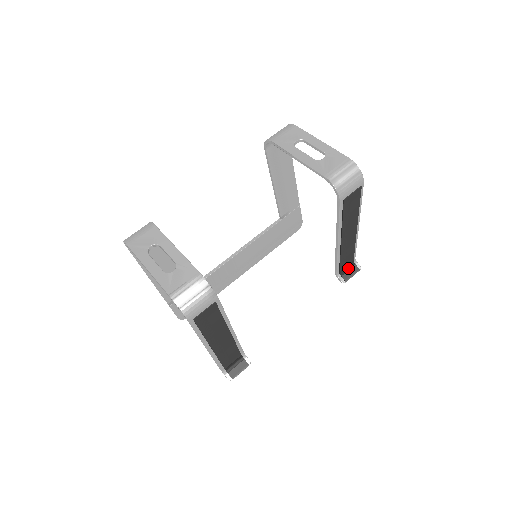
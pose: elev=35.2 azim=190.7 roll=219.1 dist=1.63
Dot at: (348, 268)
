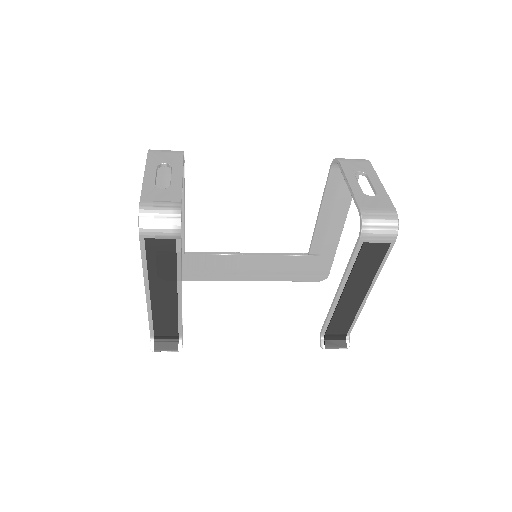
Dot at: (336, 337)
